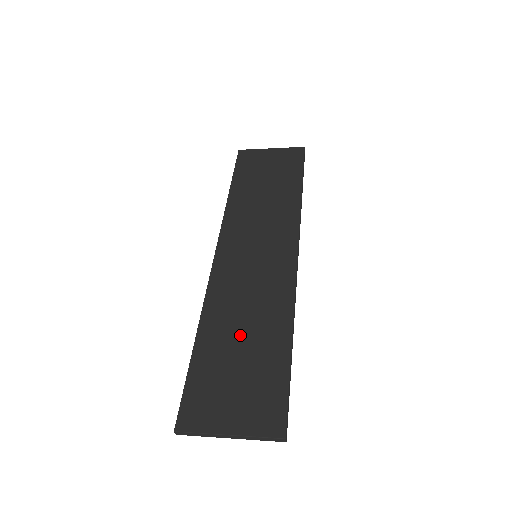
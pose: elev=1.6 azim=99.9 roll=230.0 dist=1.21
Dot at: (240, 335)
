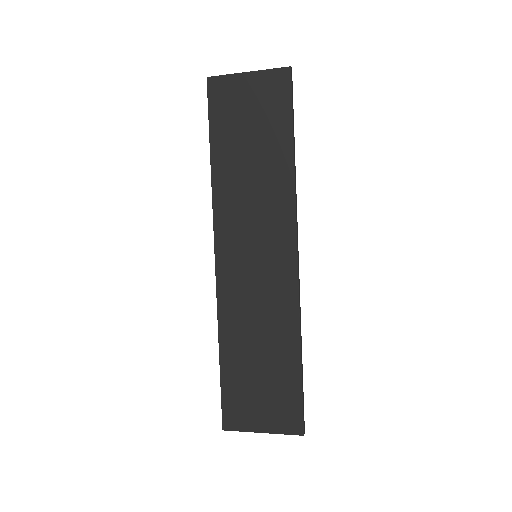
Dot at: (256, 350)
